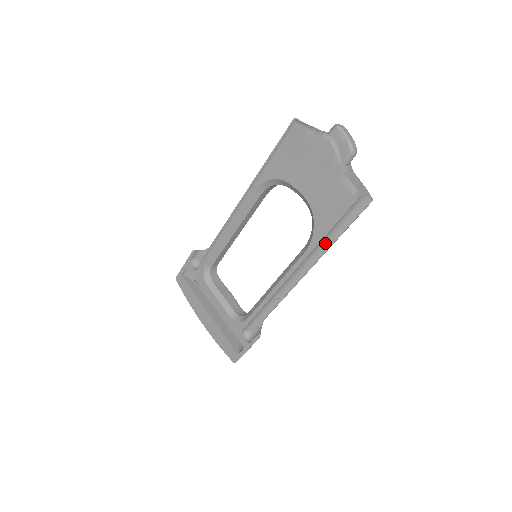
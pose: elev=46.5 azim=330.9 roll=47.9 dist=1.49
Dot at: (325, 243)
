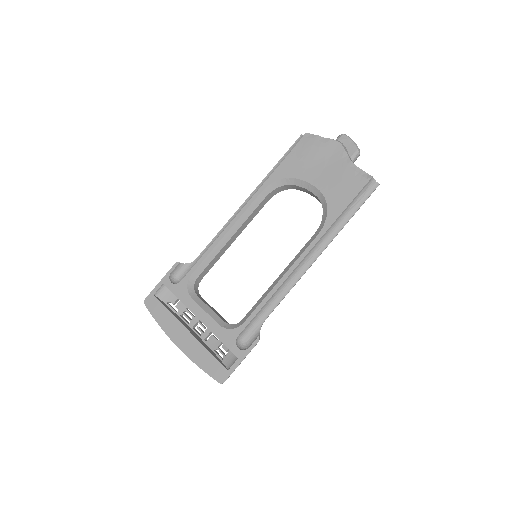
Dot at: (337, 226)
